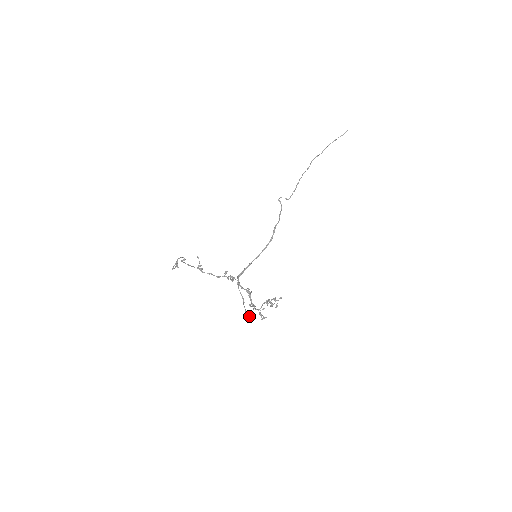
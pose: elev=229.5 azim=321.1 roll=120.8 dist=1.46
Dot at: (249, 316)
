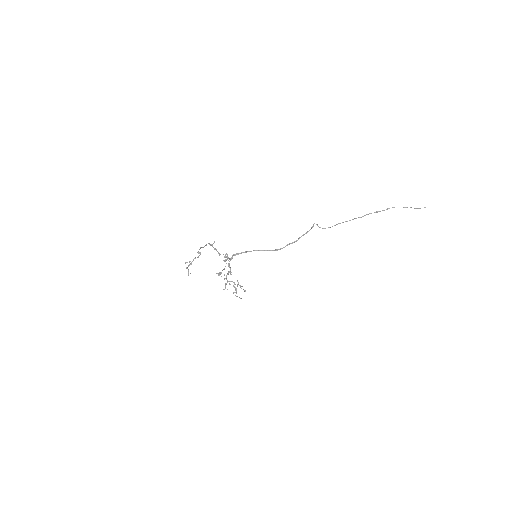
Dot at: occluded
